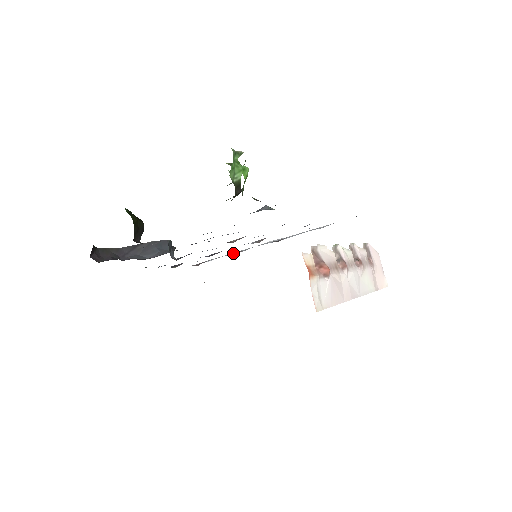
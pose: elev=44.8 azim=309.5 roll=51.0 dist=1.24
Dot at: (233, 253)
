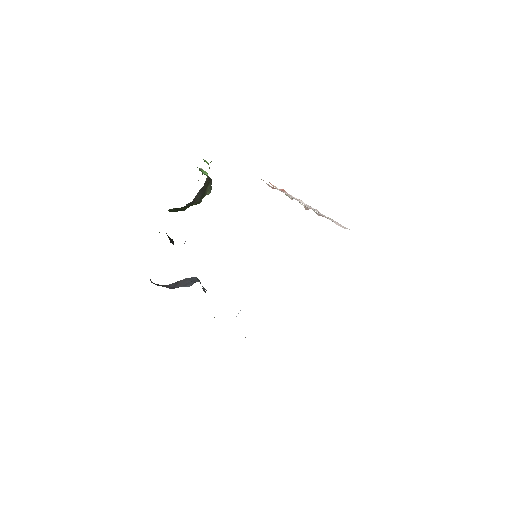
Dot at: occluded
